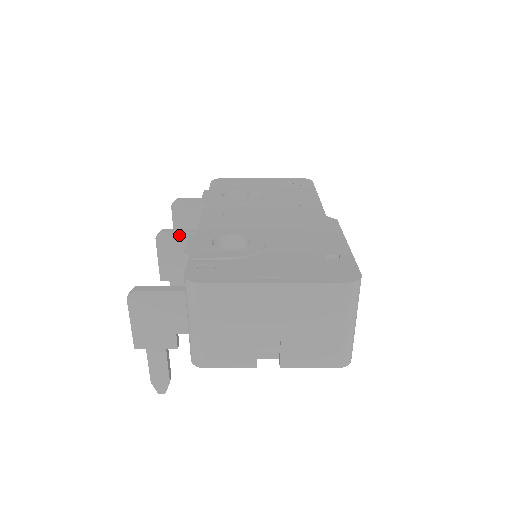
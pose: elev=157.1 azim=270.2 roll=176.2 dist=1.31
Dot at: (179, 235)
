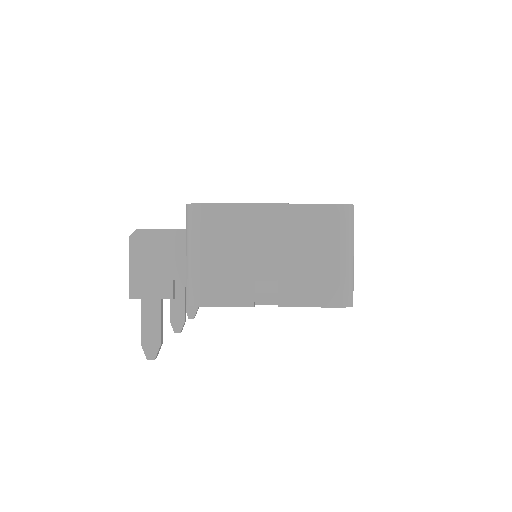
Dot at: occluded
